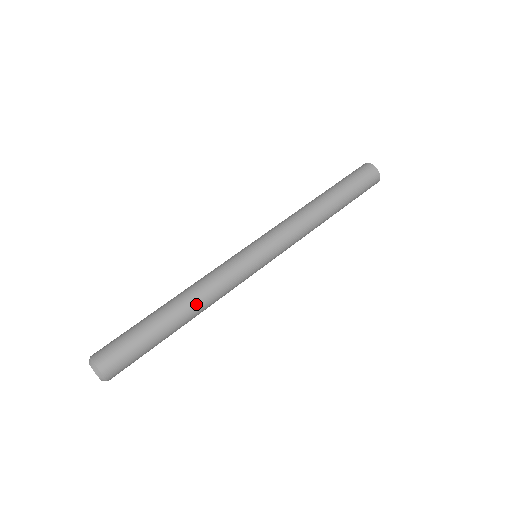
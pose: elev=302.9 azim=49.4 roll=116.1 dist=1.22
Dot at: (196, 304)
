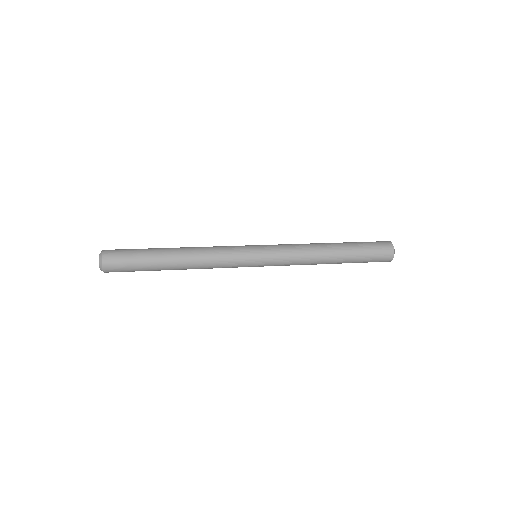
Dot at: (190, 253)
